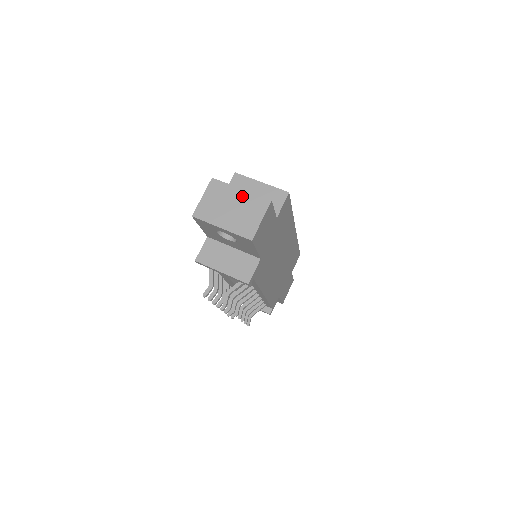
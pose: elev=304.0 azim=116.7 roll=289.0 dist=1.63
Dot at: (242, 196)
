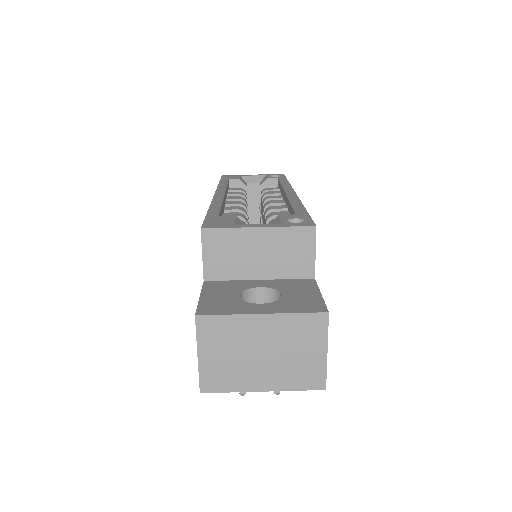
Dot at: (271, 326)
